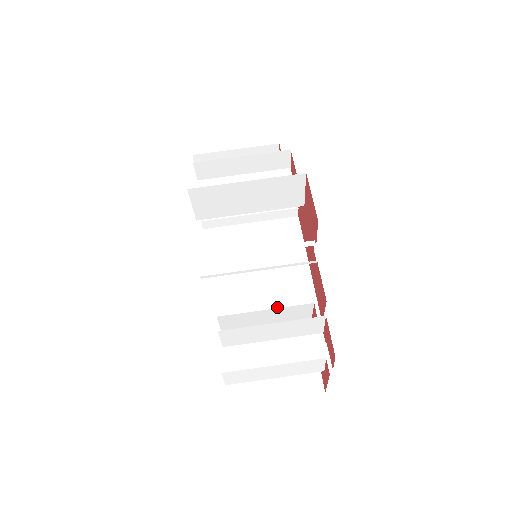
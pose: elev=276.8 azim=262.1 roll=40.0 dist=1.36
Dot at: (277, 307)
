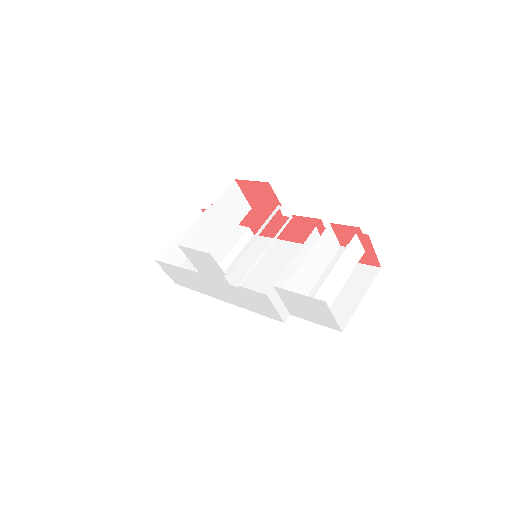
Dot at: occluded
